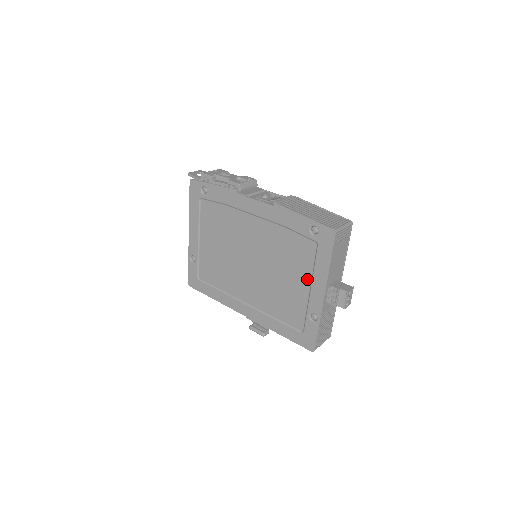
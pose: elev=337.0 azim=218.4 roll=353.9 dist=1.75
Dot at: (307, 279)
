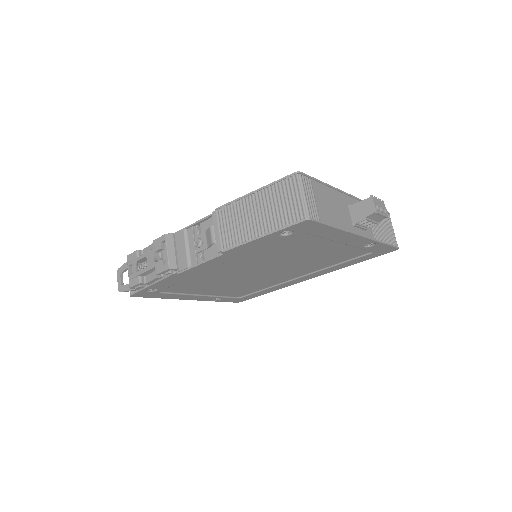
Dot at: (329, 243)
